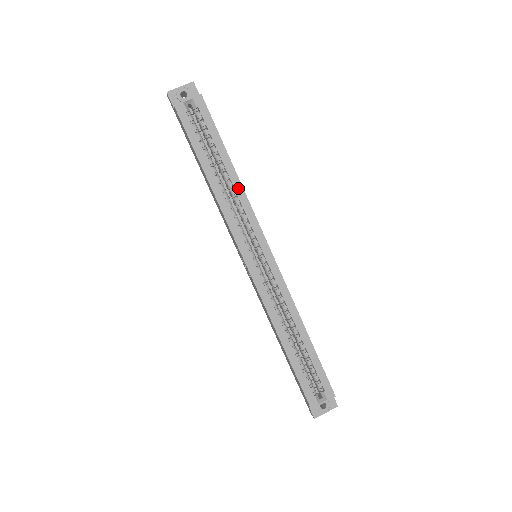
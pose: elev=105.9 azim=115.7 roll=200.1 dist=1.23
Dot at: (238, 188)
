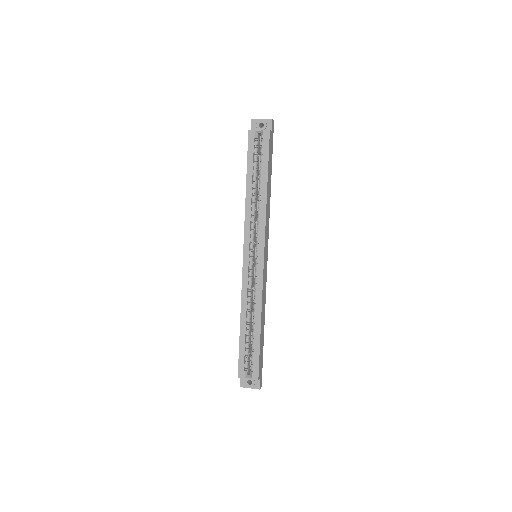
Dot at: (263, 204)
